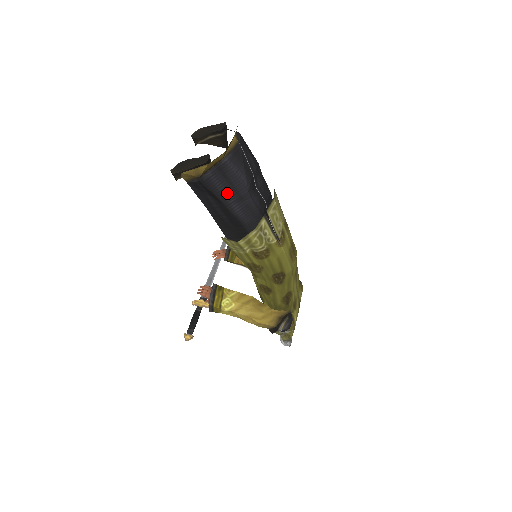
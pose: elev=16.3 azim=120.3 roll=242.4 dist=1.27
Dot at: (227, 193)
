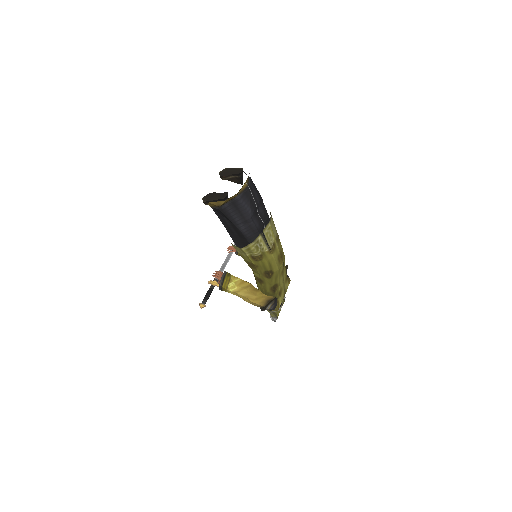
Dot at: (237, 217)
